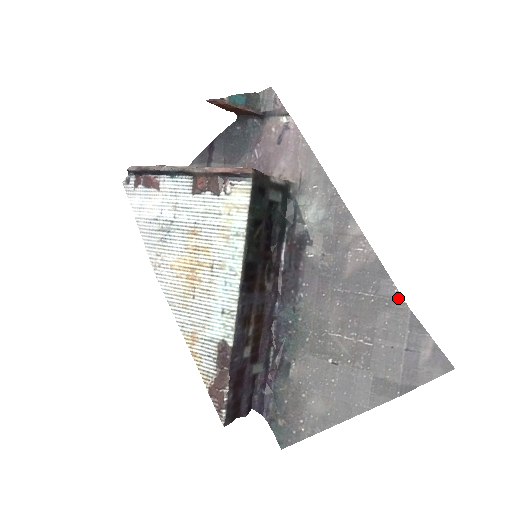
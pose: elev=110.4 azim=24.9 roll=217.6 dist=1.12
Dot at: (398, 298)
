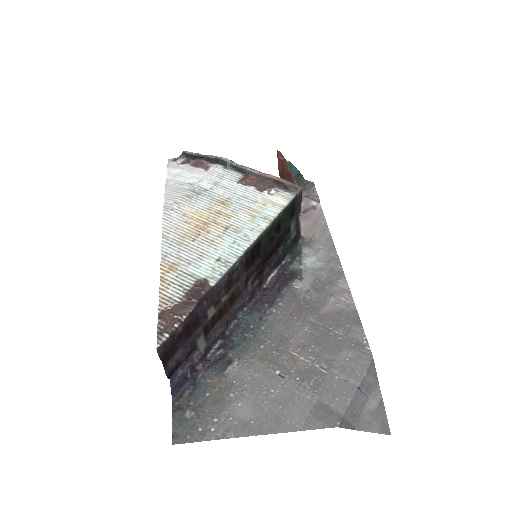
Dot at: (365, 344)
